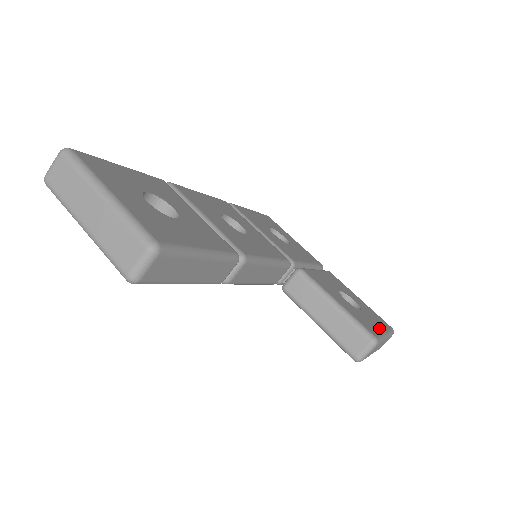
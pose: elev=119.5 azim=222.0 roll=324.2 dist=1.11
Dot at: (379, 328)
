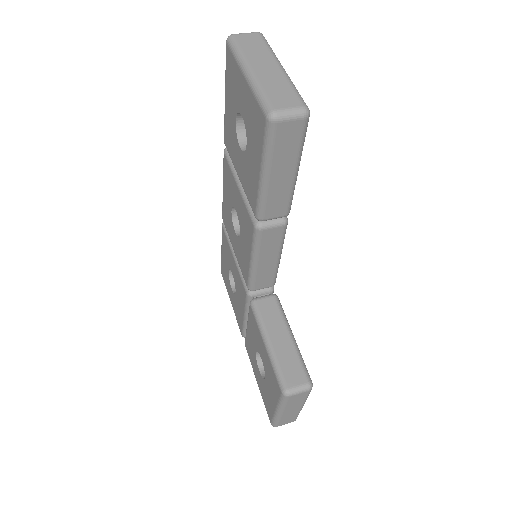
Dot at: occluded
